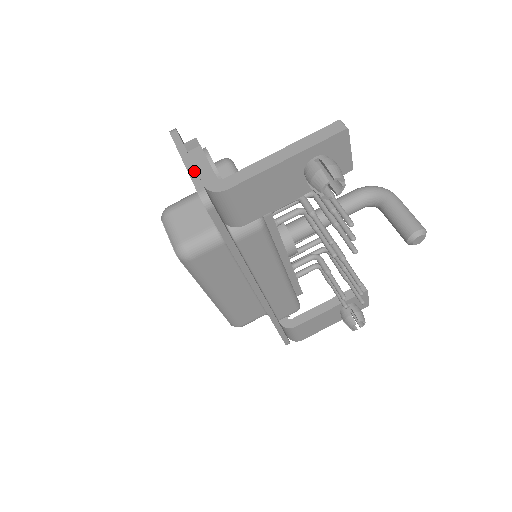
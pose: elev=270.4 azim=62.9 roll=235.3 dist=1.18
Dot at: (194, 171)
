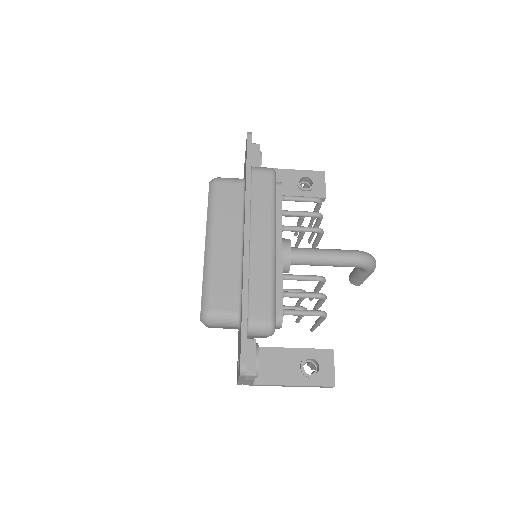
Dot at: occluded
